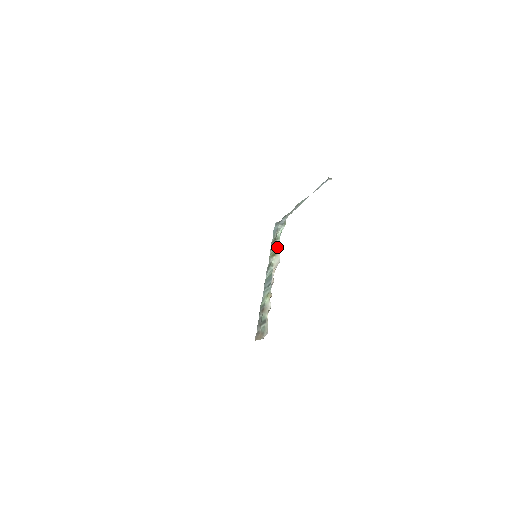
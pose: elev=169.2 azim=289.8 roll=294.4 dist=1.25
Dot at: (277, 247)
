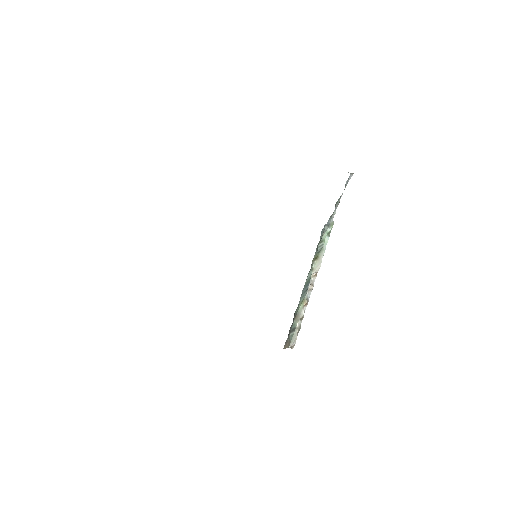
Dot at: (320, 250)
